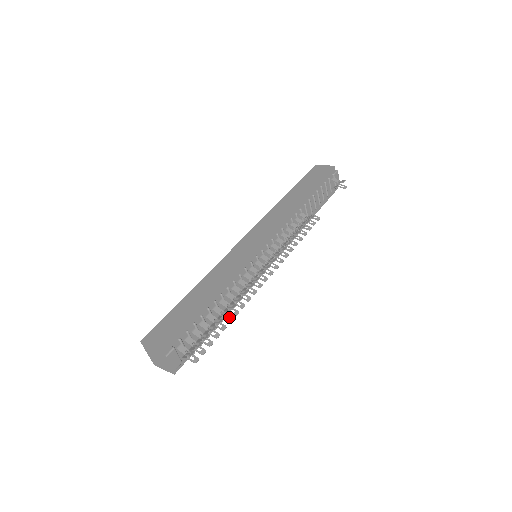
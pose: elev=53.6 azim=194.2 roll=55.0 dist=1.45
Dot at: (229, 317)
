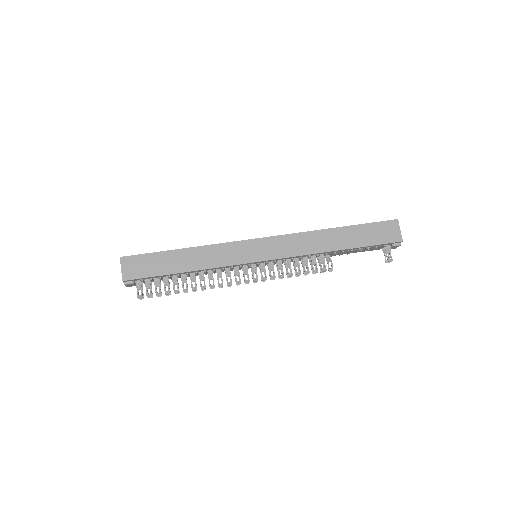
Dot at: occluded
